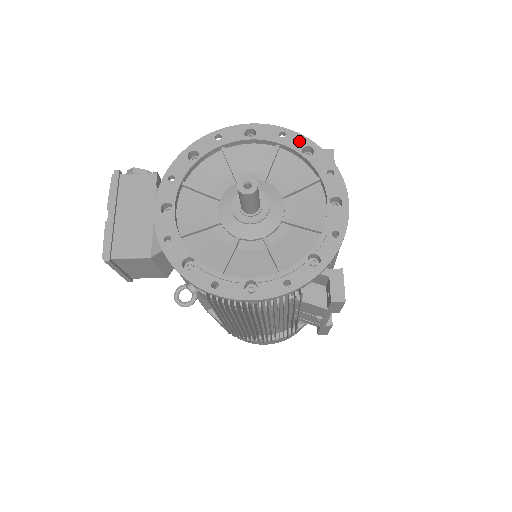
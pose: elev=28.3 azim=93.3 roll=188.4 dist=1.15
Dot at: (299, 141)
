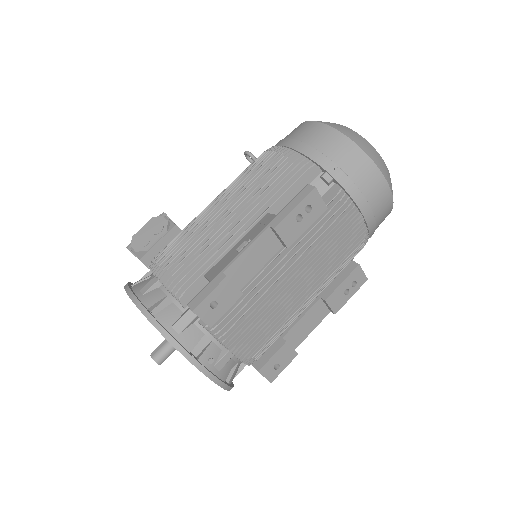
Dot at: (158, 329)
